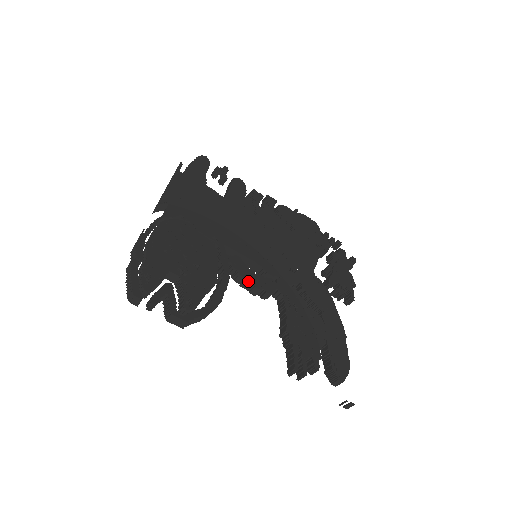
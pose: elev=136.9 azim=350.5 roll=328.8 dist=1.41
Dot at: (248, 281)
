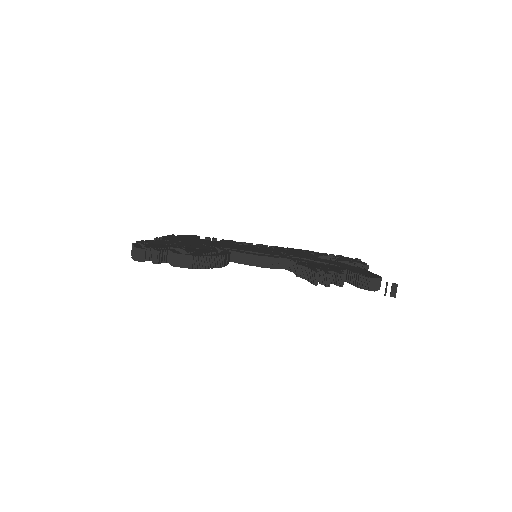
Dot at: (249, 254)
